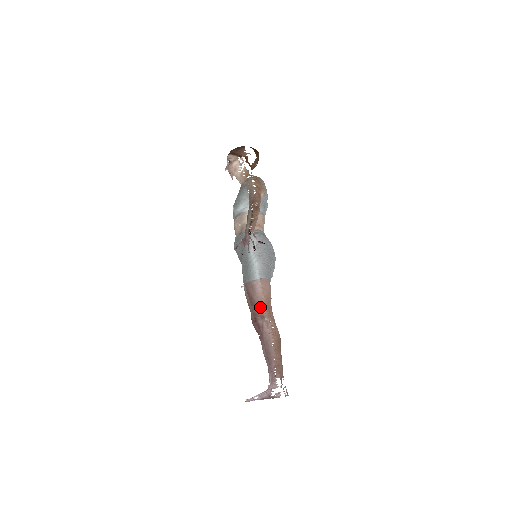
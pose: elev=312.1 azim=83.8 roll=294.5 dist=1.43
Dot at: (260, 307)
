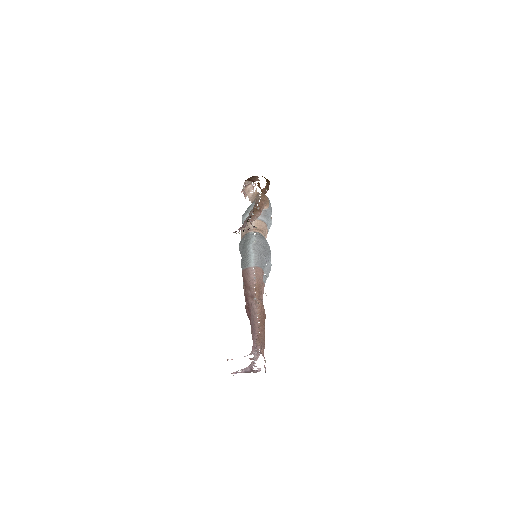
Dot at: (251, 289)
